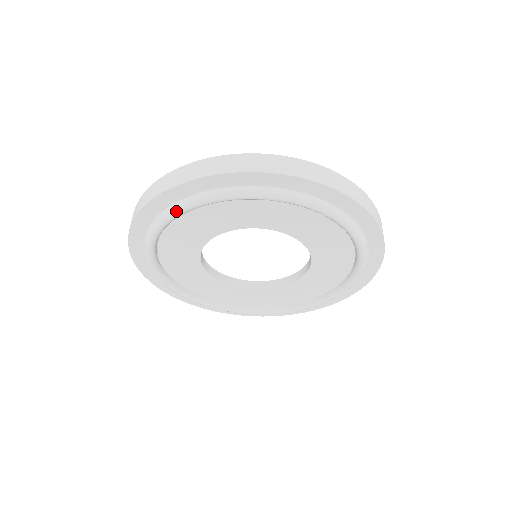
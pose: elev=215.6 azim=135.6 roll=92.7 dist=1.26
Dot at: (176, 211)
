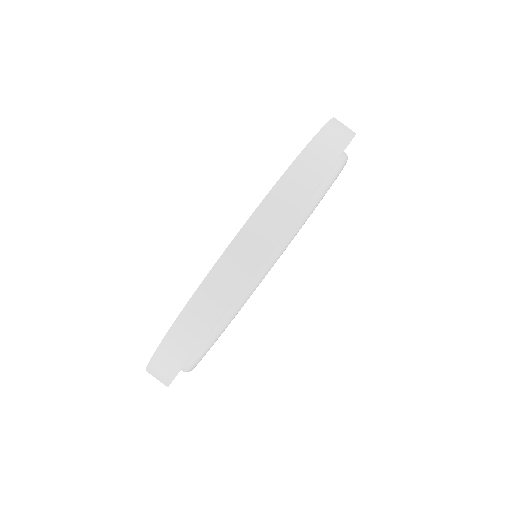
Dot at: (305, 221)
